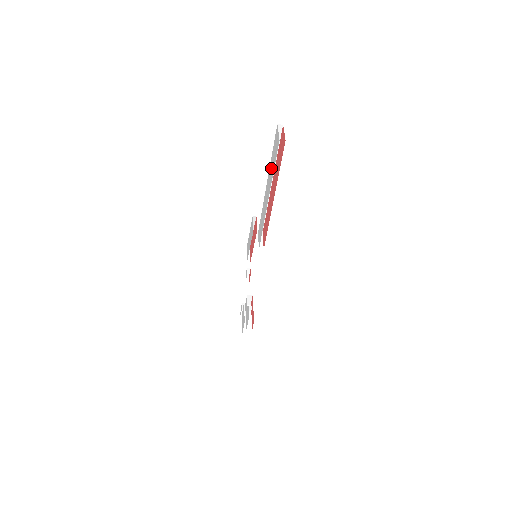
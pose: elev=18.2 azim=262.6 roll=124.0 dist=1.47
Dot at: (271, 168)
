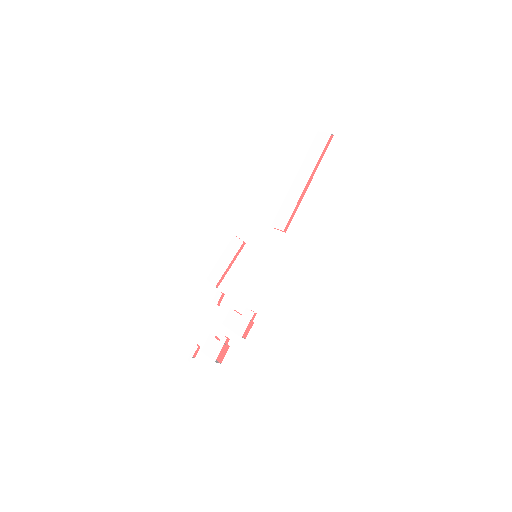
Dot at: (310, 159)
